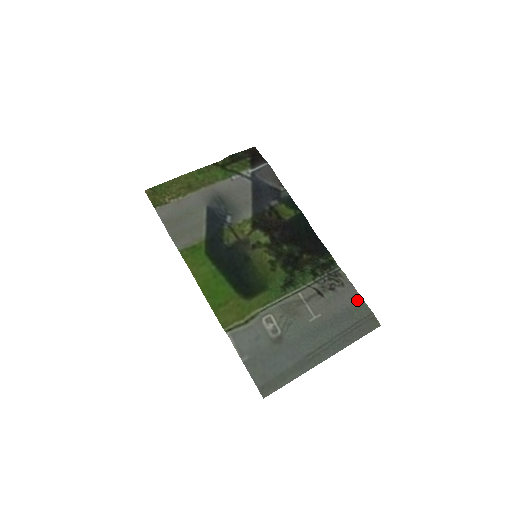
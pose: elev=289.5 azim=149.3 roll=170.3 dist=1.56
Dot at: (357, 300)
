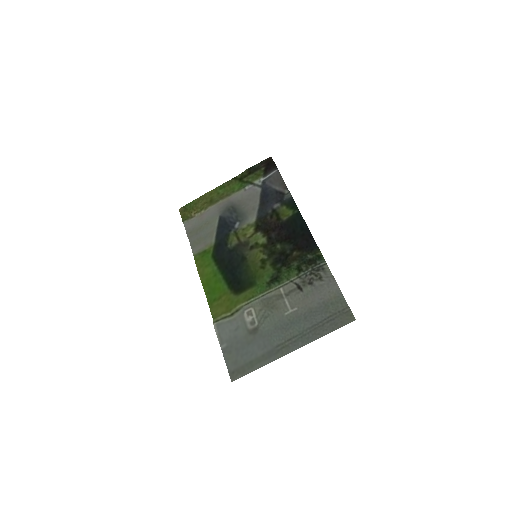
Dot at: (336, 294)
